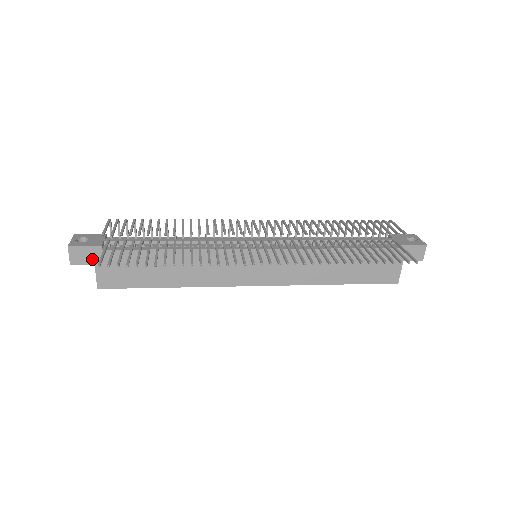
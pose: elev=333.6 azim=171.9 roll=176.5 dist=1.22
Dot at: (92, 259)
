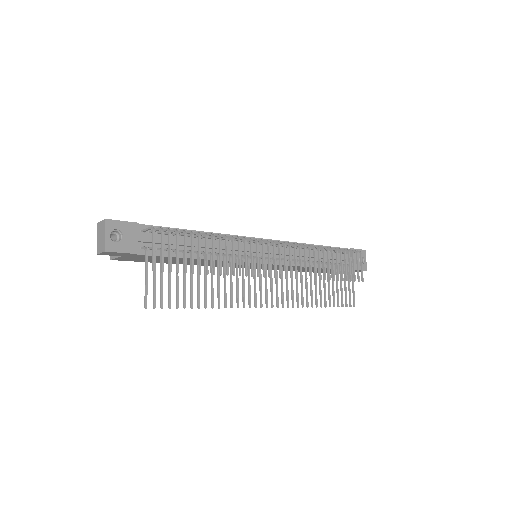
Dot at: (122, 255)
